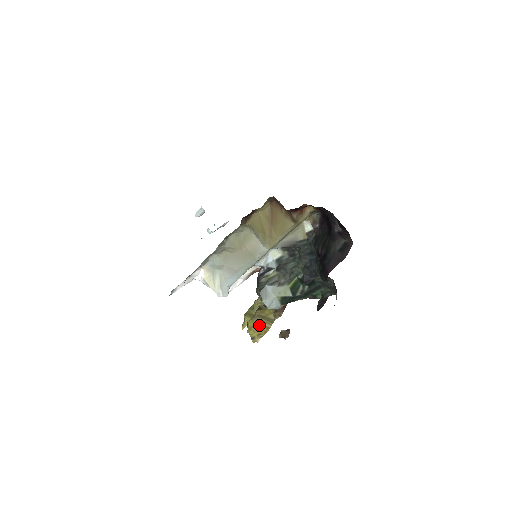
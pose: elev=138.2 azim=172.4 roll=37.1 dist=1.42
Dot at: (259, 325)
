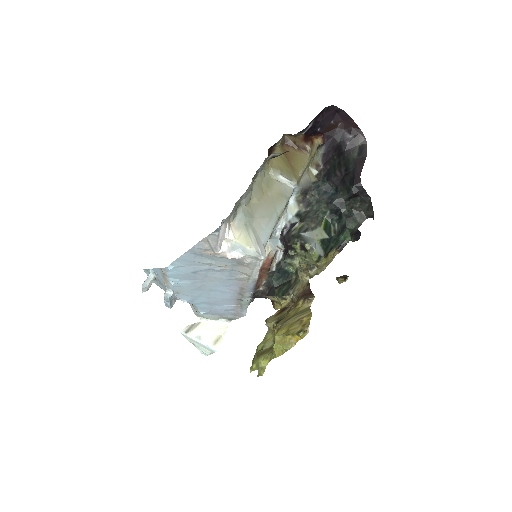
Dot at: (295, 322)
